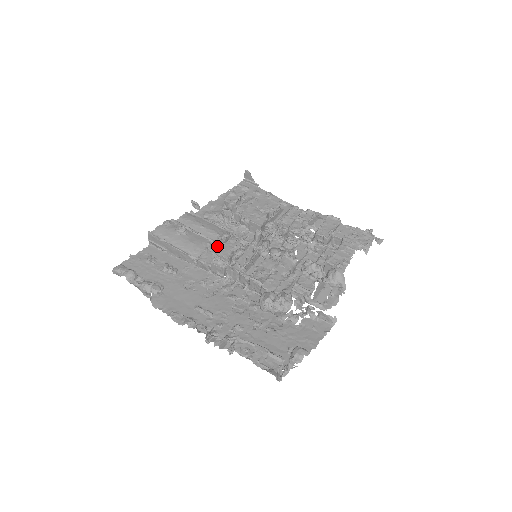
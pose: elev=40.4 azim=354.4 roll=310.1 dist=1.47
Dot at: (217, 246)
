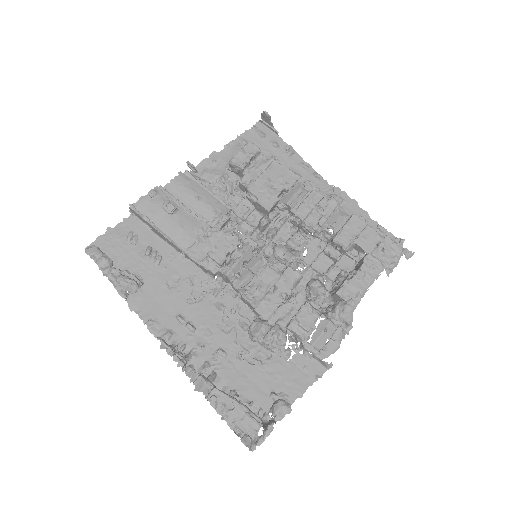
Dot at: (211, 235)
